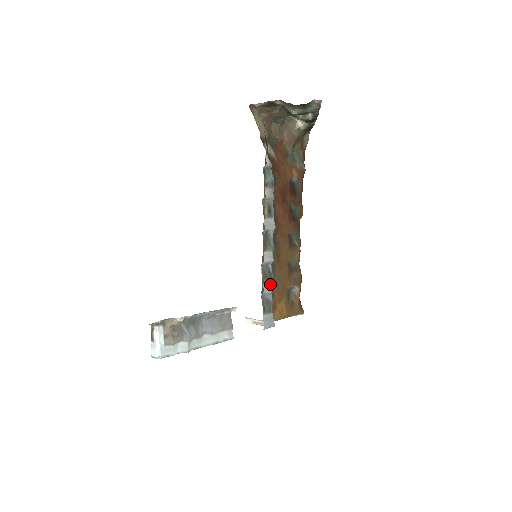
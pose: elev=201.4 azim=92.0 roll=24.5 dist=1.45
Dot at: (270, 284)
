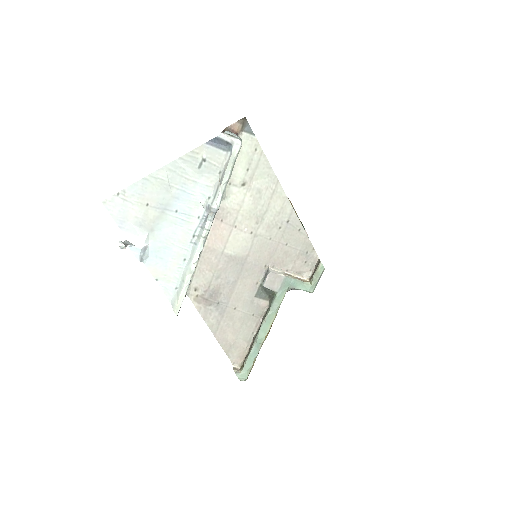
Dot at: occluded
